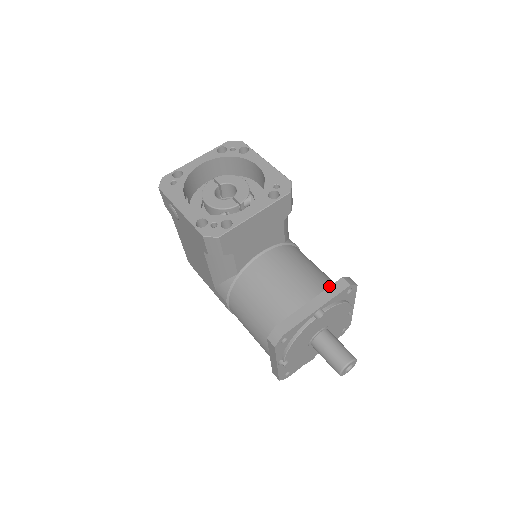
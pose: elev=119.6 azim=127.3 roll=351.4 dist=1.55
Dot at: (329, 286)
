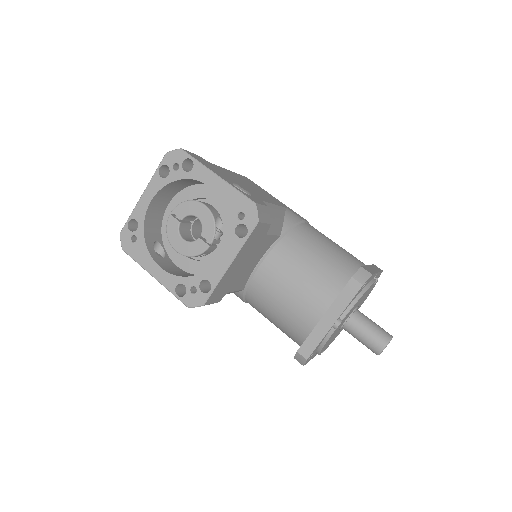
Dot at: (341, 283)
